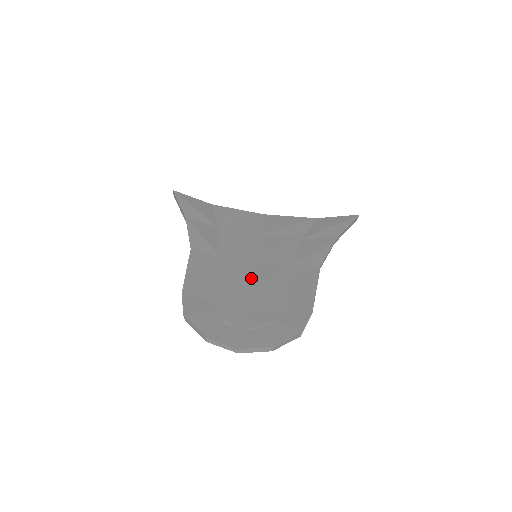
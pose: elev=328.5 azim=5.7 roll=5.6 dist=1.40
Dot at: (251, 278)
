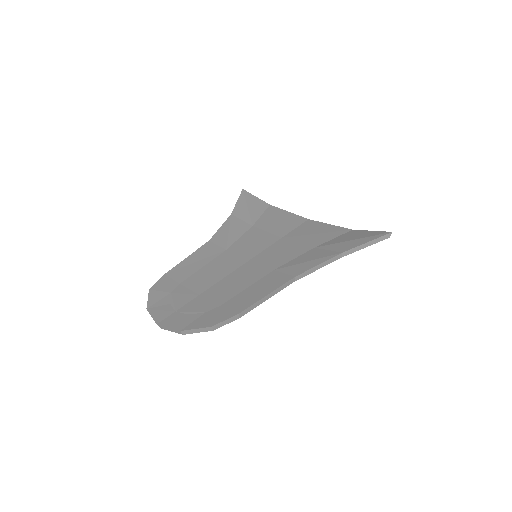
Dot at: (229, 274)
